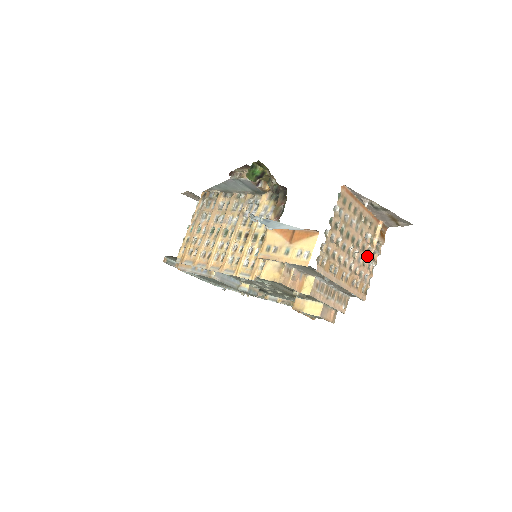
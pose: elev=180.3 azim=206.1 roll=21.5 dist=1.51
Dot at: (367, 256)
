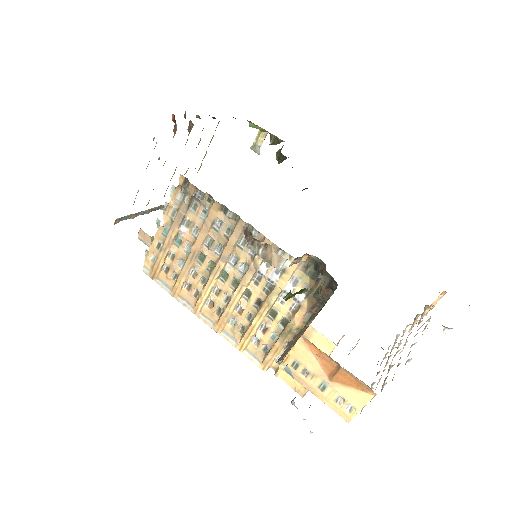
Dot at: (410, 329)
